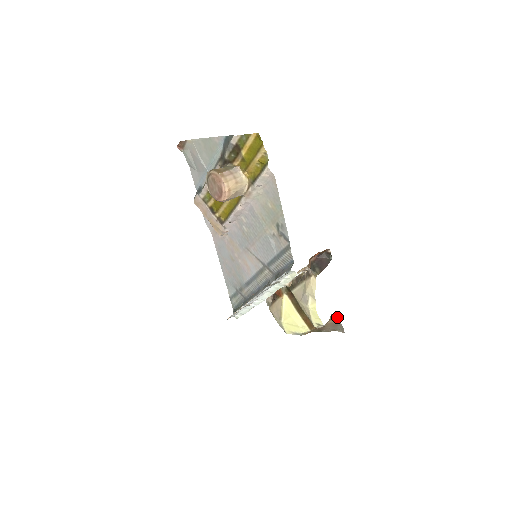
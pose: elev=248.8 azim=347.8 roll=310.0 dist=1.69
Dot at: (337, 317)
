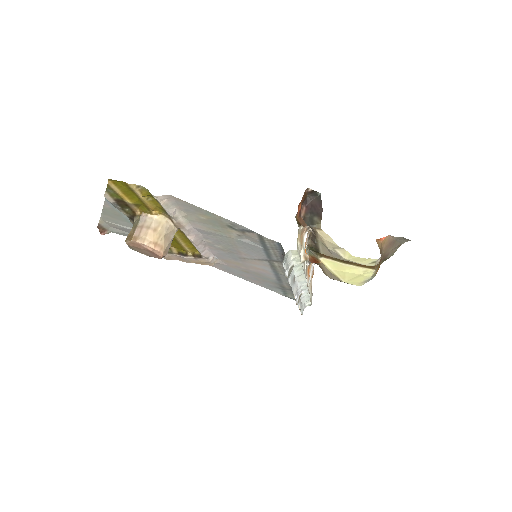
Dot at: (386, 236)
